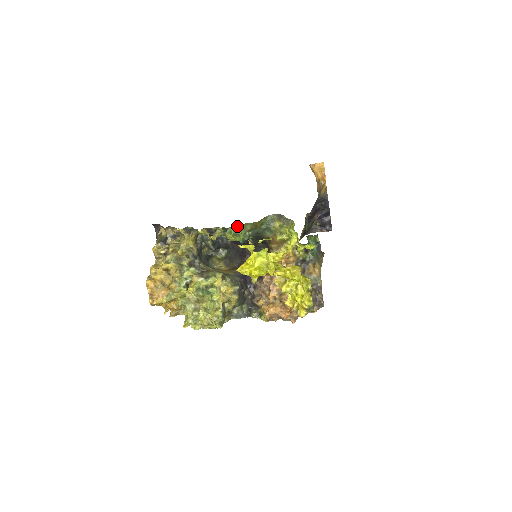
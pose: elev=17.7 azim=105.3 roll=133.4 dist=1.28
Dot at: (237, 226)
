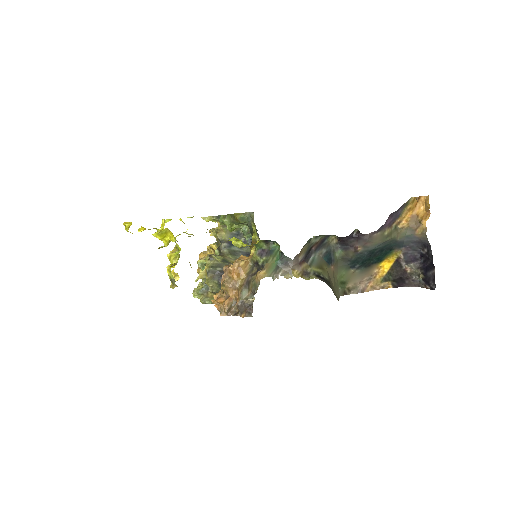
Dot at: (224, 215)
